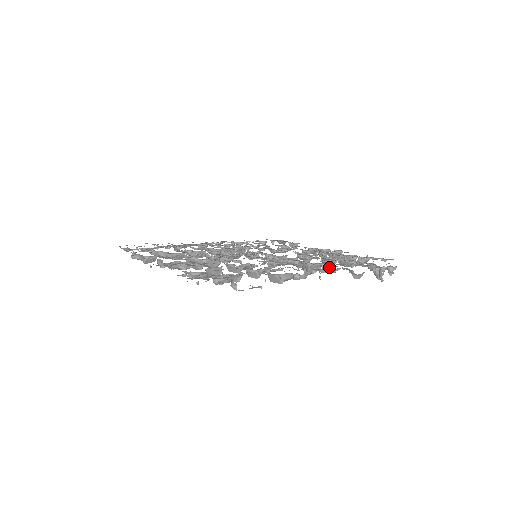
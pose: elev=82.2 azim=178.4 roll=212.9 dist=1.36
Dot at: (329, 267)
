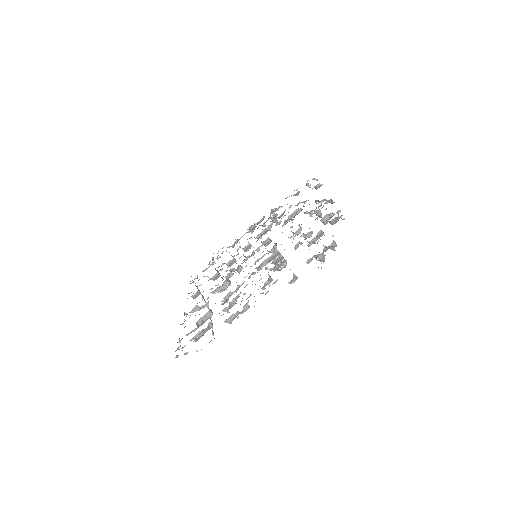
Dot at: occluded
